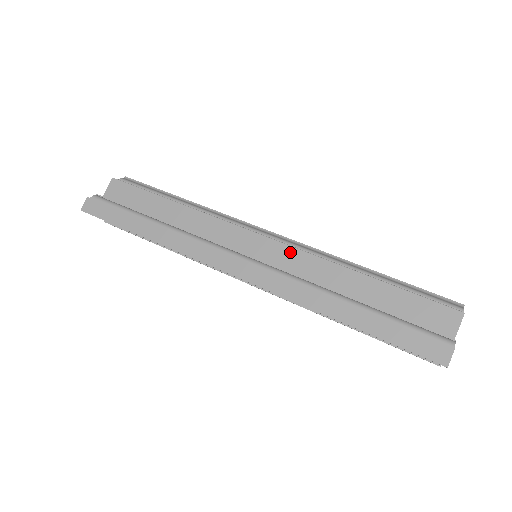
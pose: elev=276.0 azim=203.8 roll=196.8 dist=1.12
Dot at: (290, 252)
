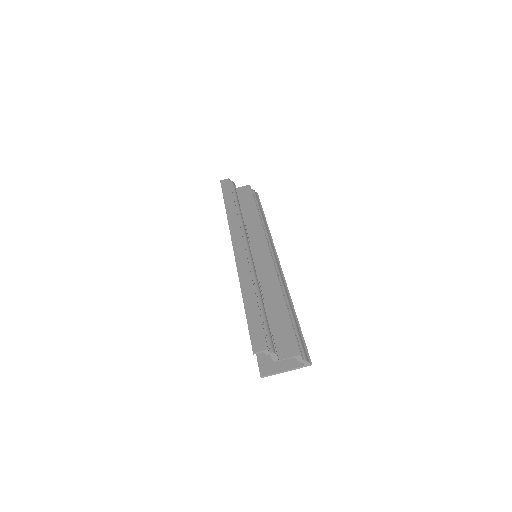
Dot at: (270, 264)
